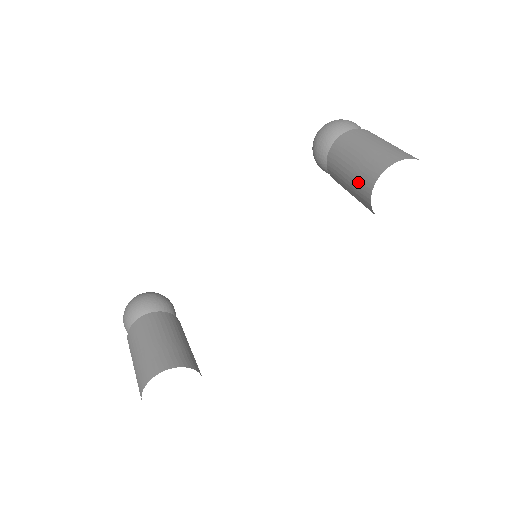
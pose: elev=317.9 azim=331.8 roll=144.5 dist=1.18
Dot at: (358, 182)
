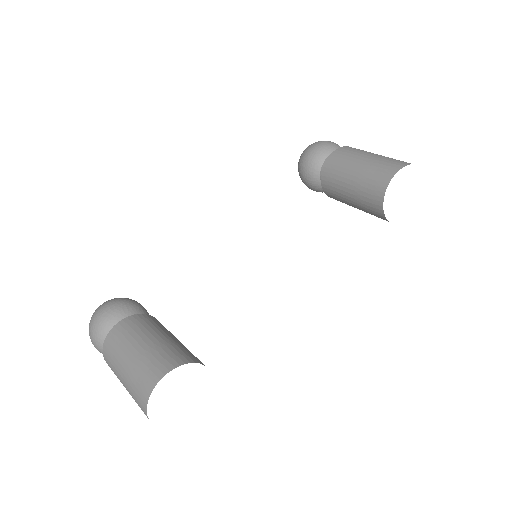
Dot at: (367, 184)
